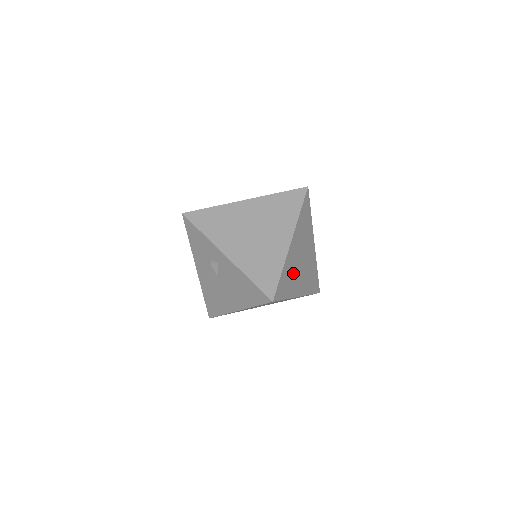
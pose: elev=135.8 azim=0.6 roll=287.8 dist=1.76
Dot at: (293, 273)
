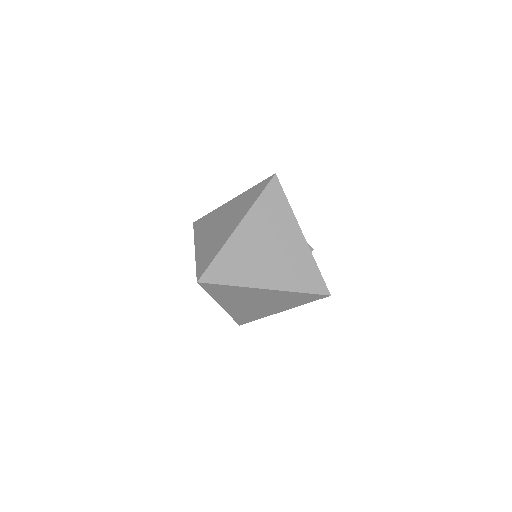
Dot at: (246, 260)
